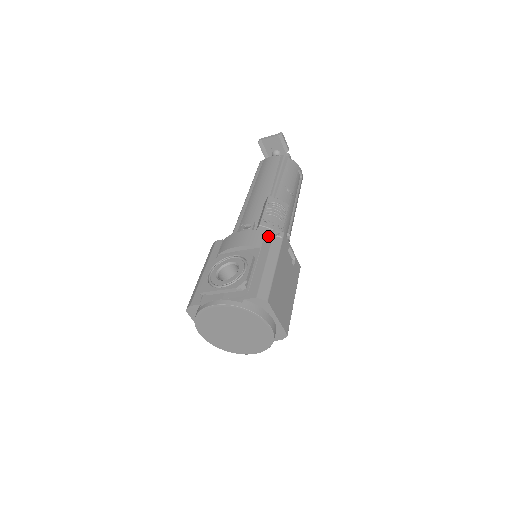
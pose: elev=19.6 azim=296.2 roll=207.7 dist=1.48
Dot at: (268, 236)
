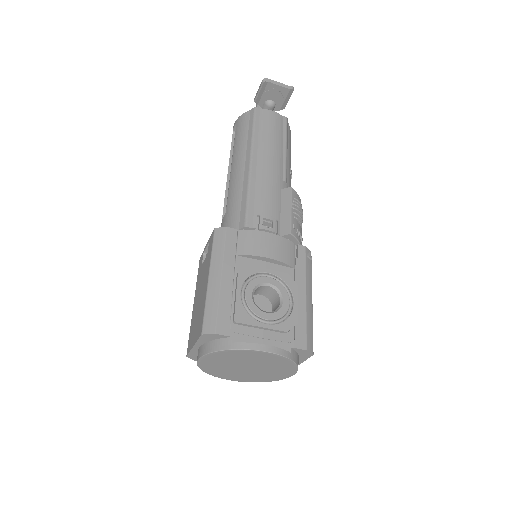
Dot at: (300, 254)
